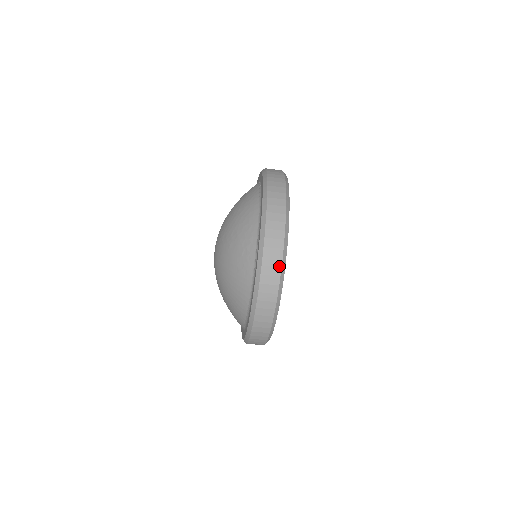
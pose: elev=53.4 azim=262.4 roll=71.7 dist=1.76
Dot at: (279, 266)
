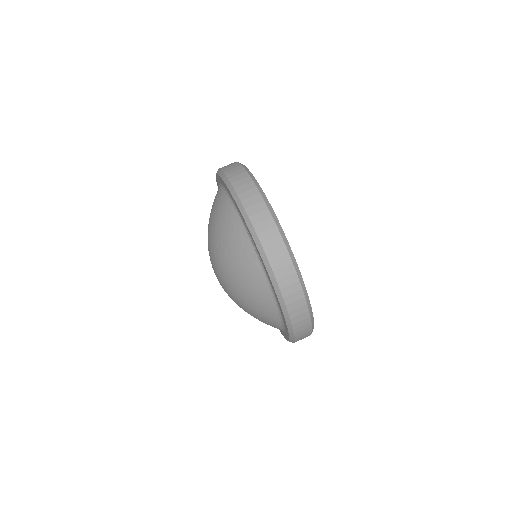
Dot at: (282, 244)
